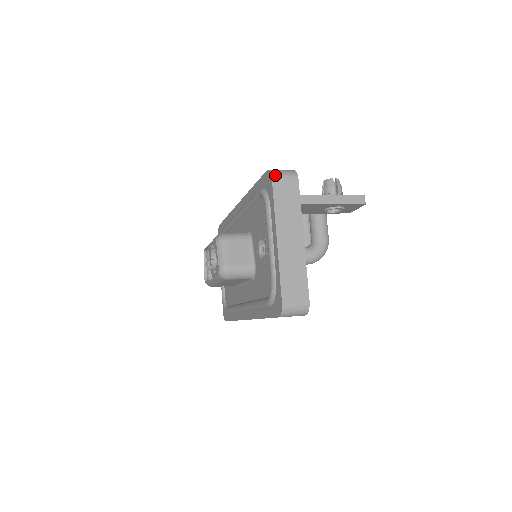
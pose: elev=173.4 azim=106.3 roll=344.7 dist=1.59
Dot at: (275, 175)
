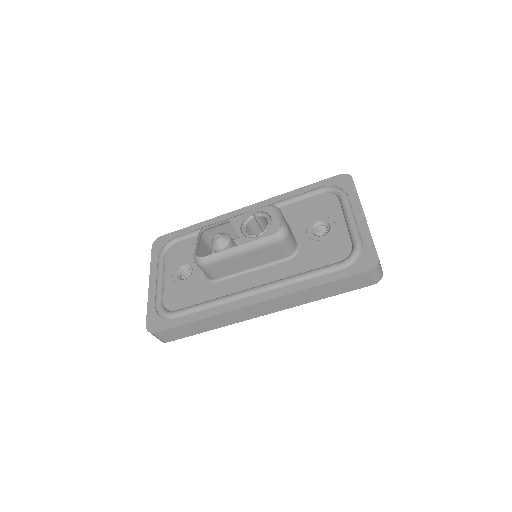
Dot at: (352, 178)
